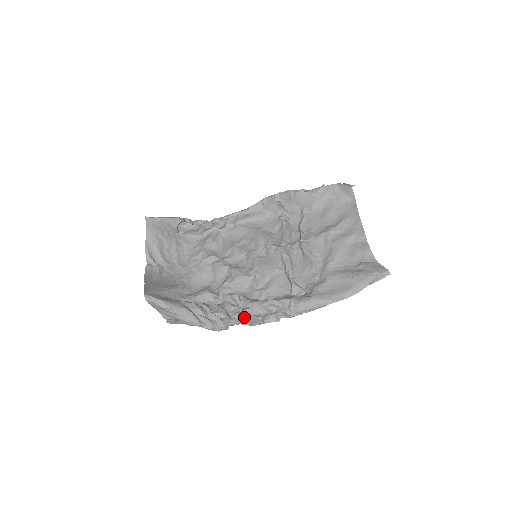
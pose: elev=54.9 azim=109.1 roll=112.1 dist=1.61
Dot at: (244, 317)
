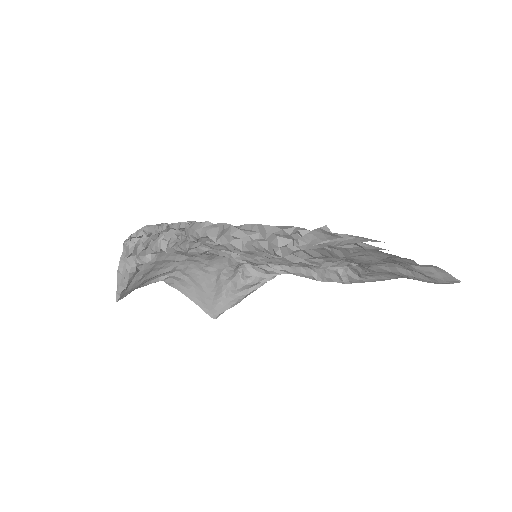
Dot at: occluded
